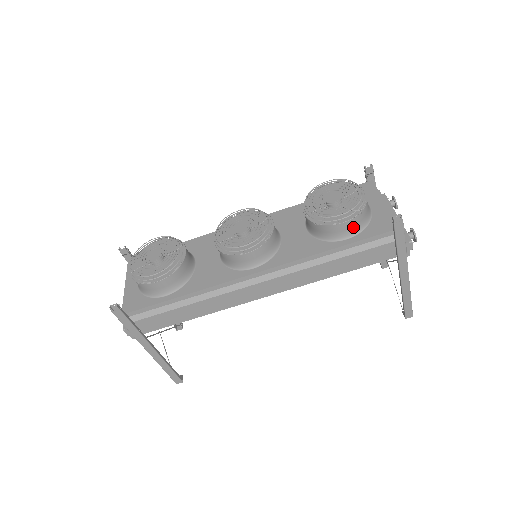
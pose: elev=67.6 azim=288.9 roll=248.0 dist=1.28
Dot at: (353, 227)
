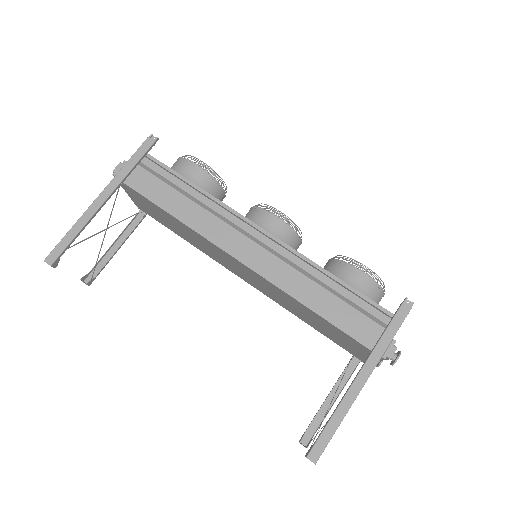
Dot at: (363, 286)
